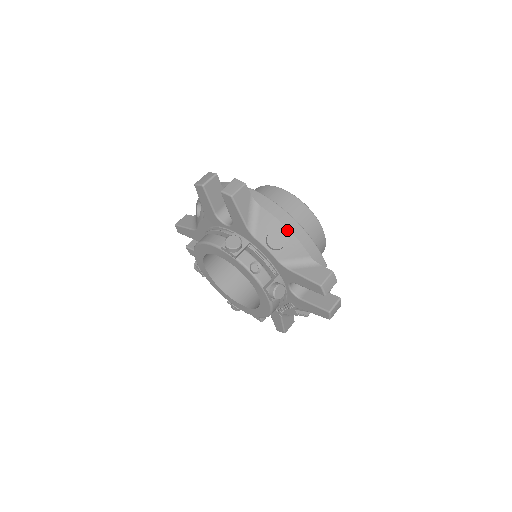
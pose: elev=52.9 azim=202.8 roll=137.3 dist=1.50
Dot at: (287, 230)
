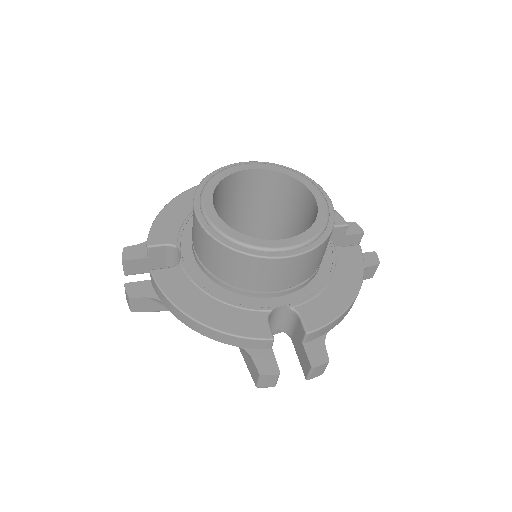
Dot at: (195, 330)
